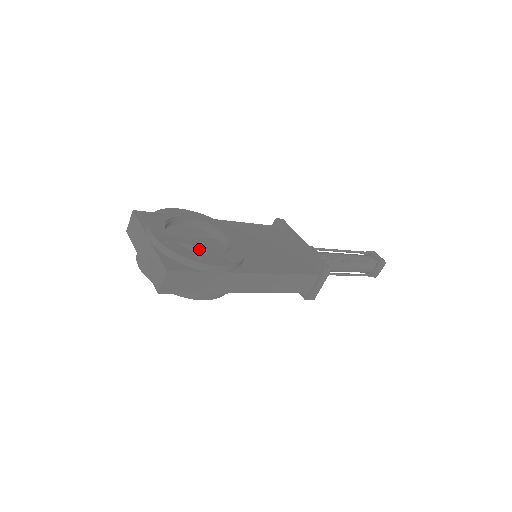
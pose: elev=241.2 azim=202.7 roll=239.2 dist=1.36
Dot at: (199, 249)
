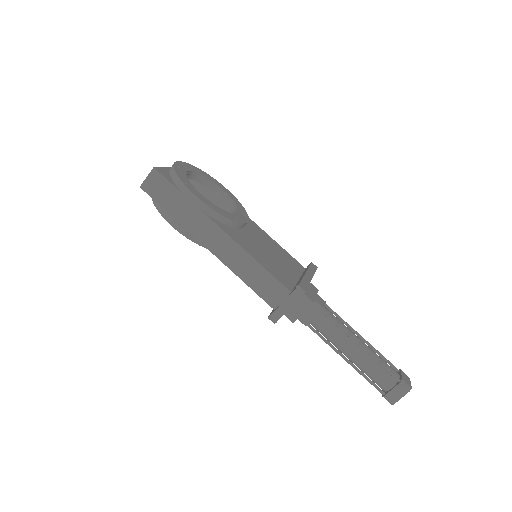
Dot at: occluded
